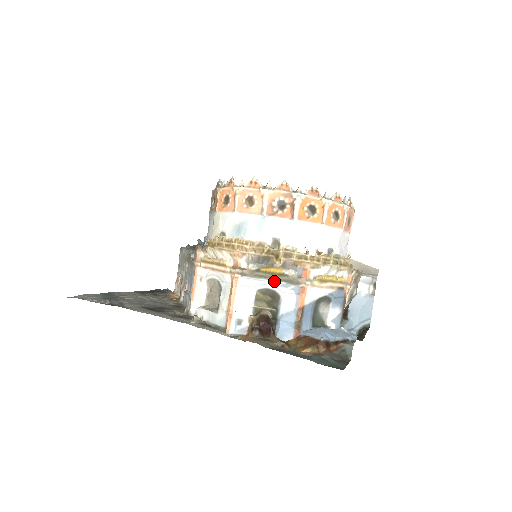
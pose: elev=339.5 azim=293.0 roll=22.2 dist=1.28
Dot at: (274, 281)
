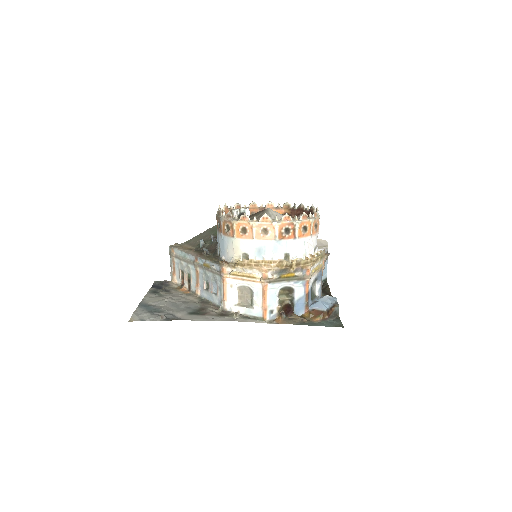
Dot at: (290, 281)
